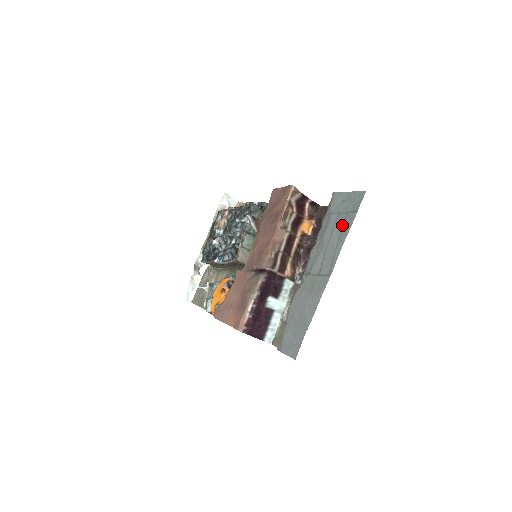
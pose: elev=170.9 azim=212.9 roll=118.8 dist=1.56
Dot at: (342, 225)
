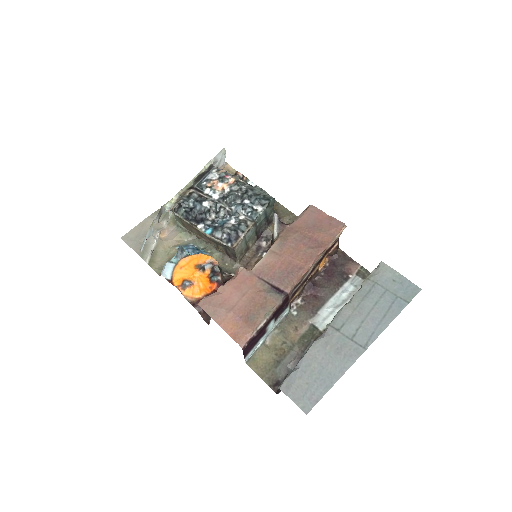
Dot at: (389, 305)
